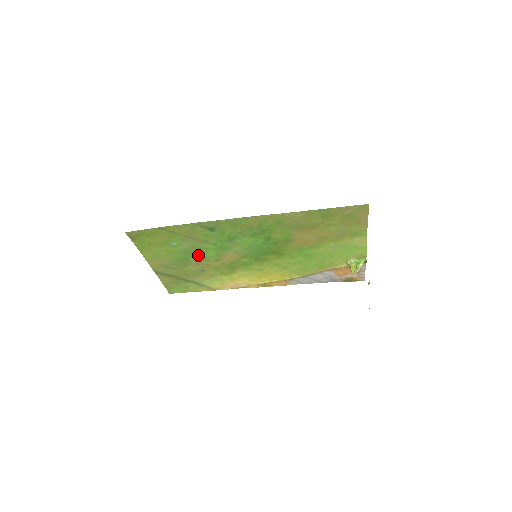
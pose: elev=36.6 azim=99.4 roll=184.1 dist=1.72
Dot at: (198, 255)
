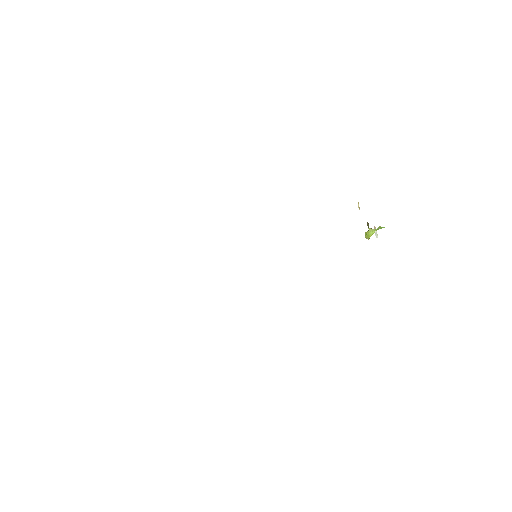
Dot at: occluded
